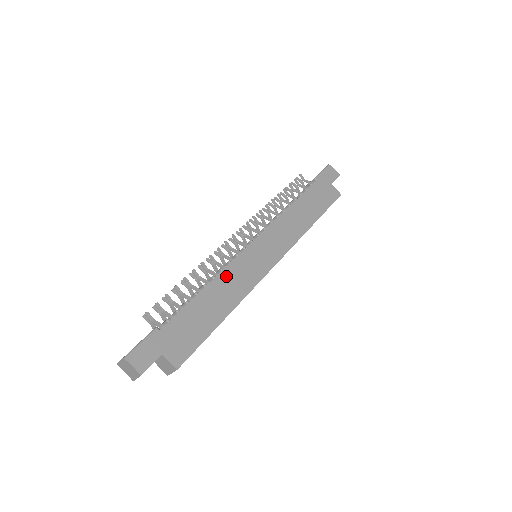
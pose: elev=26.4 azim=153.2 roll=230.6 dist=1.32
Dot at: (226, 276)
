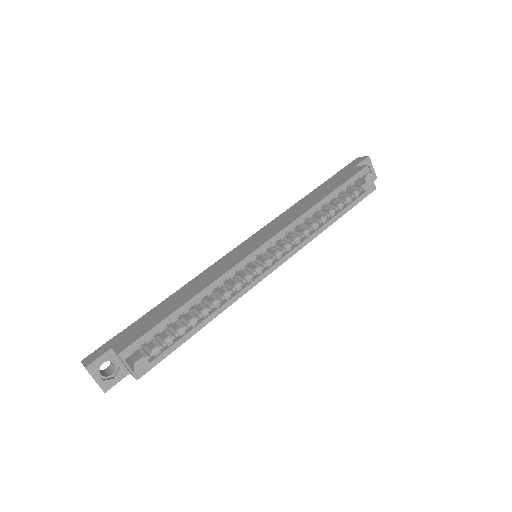
Dot at: (202, 275)
